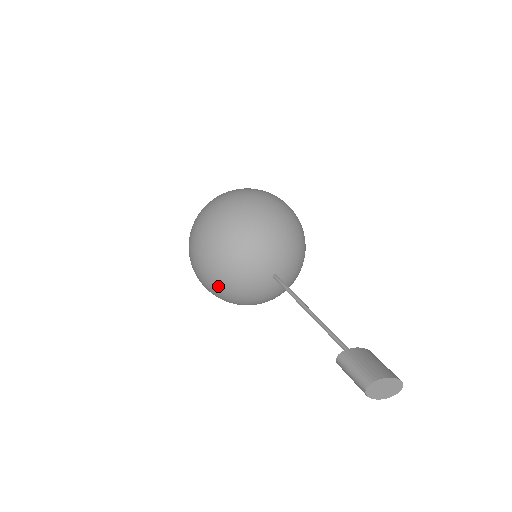
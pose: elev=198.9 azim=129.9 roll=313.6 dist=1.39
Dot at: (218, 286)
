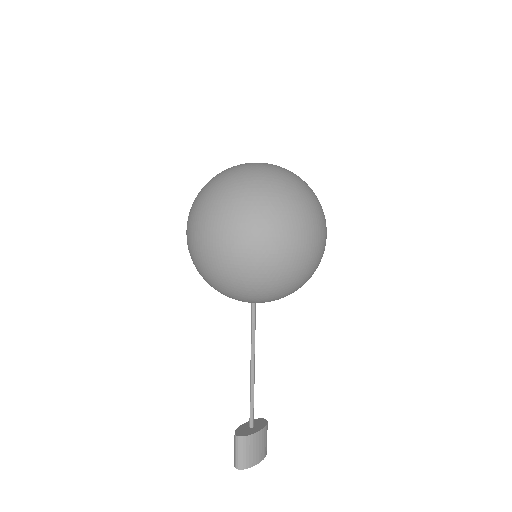
Dot at: occluded
